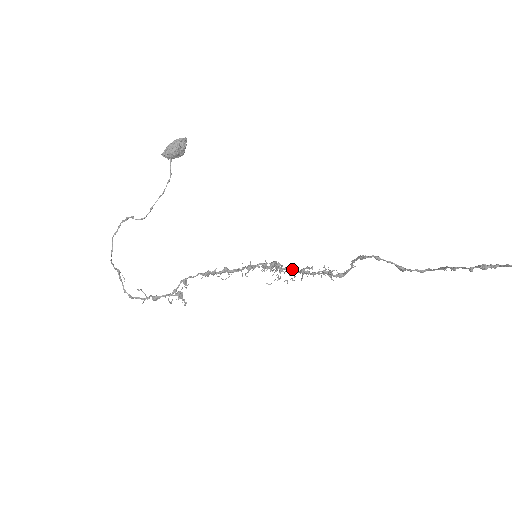
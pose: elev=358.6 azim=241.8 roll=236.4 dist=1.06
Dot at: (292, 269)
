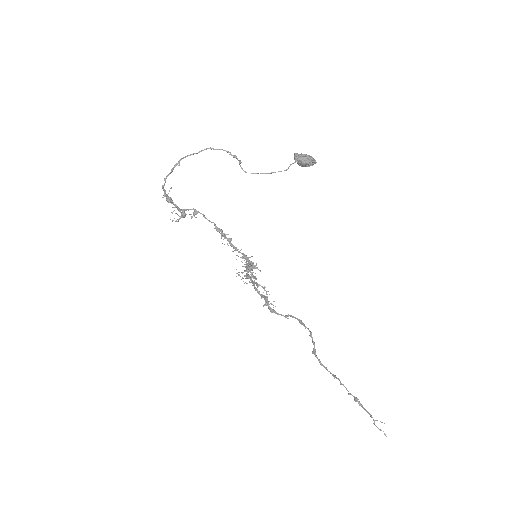
Dot at: (256, 279)
